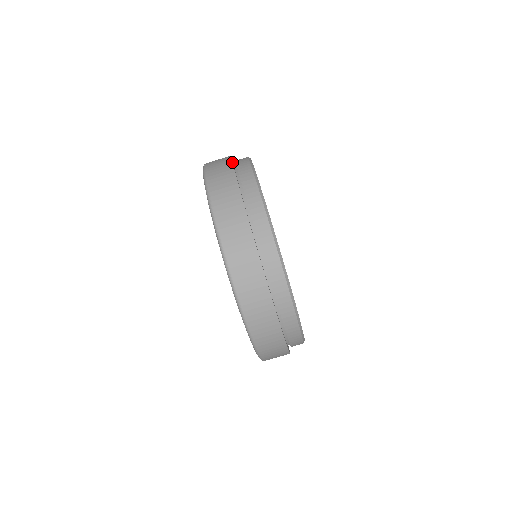
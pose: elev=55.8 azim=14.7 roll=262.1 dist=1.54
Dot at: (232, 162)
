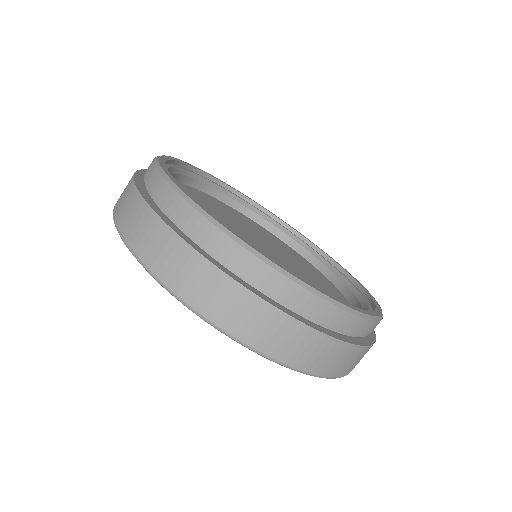
Dot at: (134, 173)
